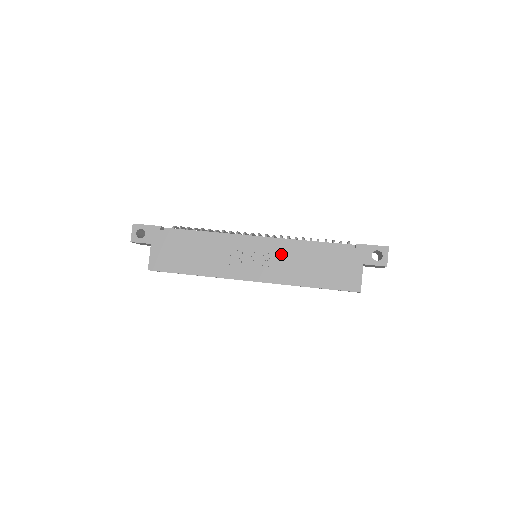
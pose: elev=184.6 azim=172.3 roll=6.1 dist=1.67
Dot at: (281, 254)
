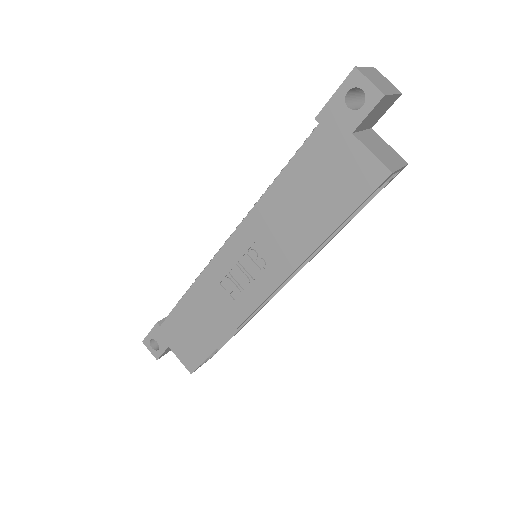
Dot at: (260, 235)
